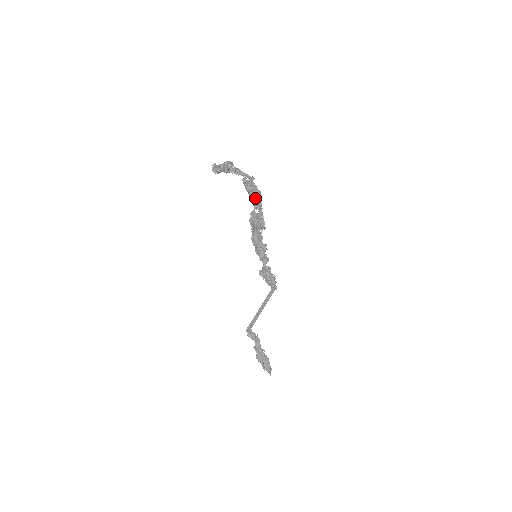
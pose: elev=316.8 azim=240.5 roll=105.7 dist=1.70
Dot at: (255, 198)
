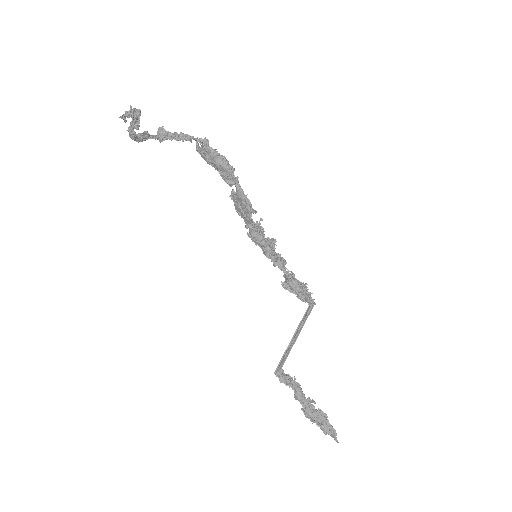
Dot at: (221, 169)
